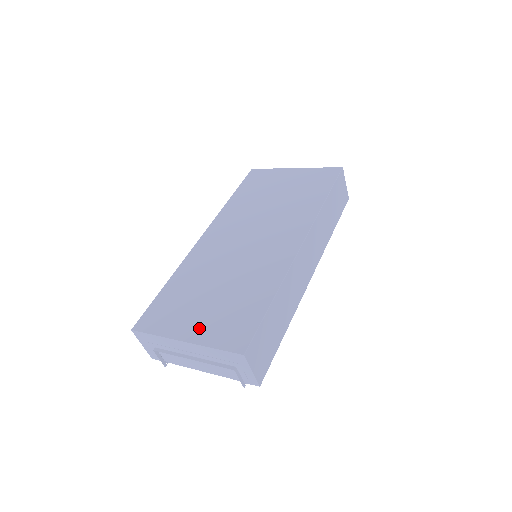
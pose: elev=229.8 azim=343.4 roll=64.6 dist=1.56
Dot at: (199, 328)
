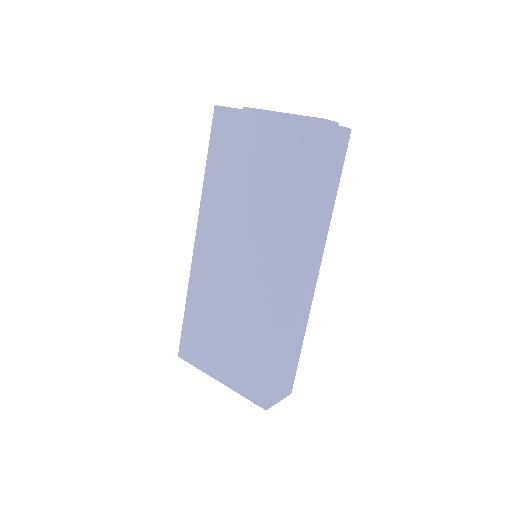
Dot at: (226, 371)
